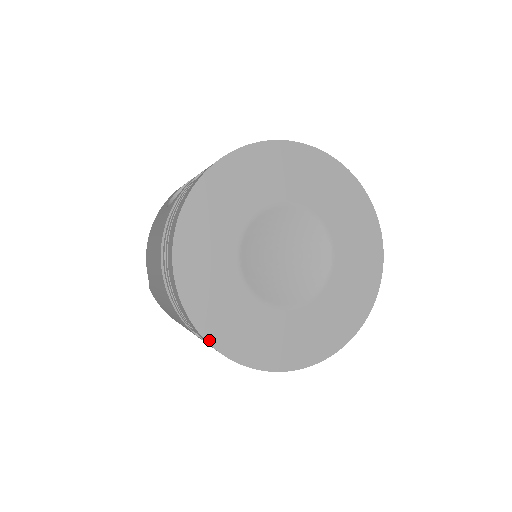
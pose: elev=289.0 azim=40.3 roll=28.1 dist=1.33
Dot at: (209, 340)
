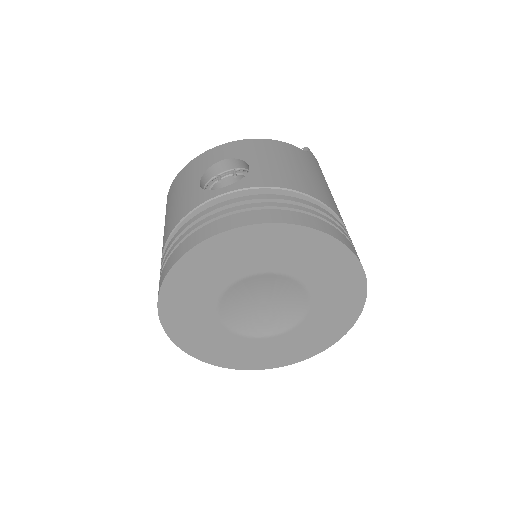
Dot at: (169, 333)
